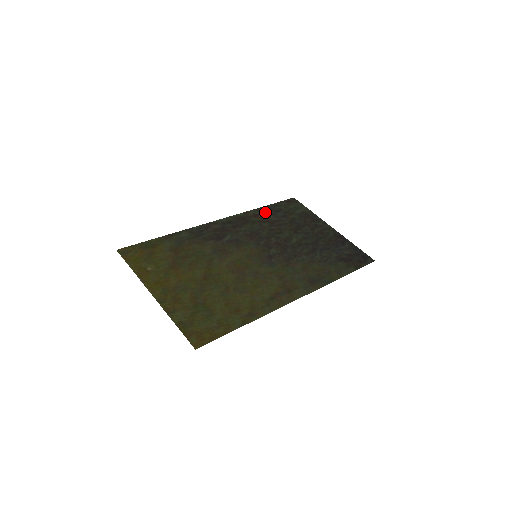
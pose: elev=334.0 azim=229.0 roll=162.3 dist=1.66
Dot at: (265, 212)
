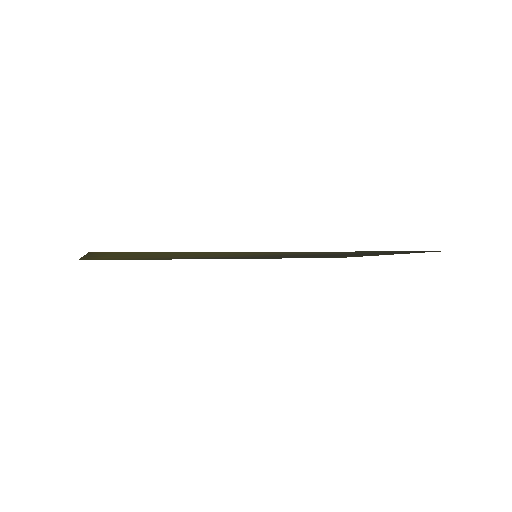
Dot at: occluded
